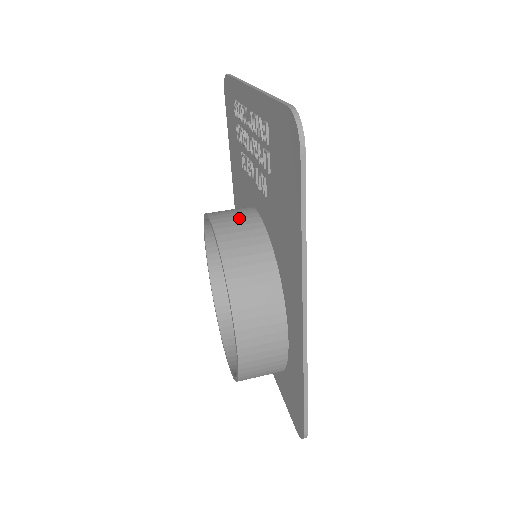
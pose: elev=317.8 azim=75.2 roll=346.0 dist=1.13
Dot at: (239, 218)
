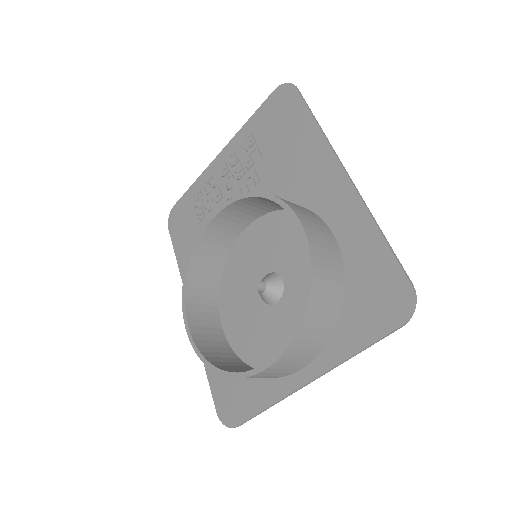
Dot at: occluded
